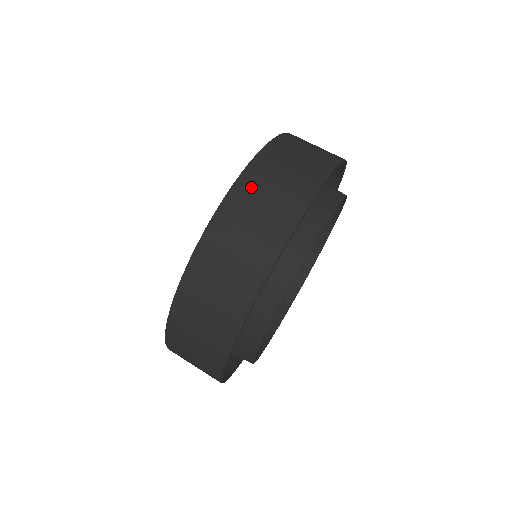
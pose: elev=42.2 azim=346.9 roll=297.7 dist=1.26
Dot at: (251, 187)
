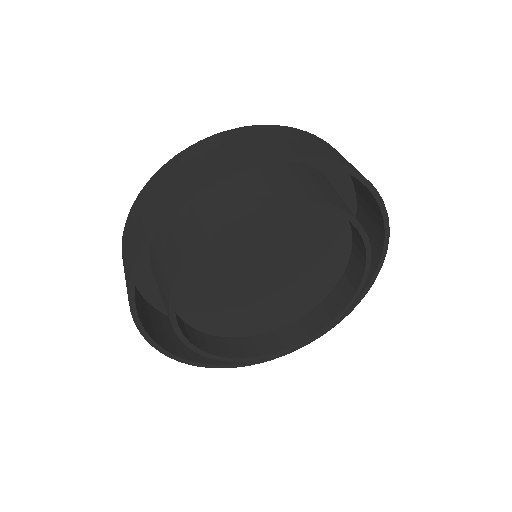
Dot at: (231, 137)
